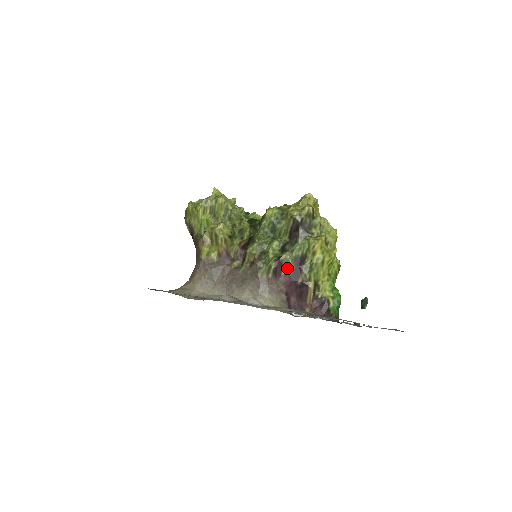
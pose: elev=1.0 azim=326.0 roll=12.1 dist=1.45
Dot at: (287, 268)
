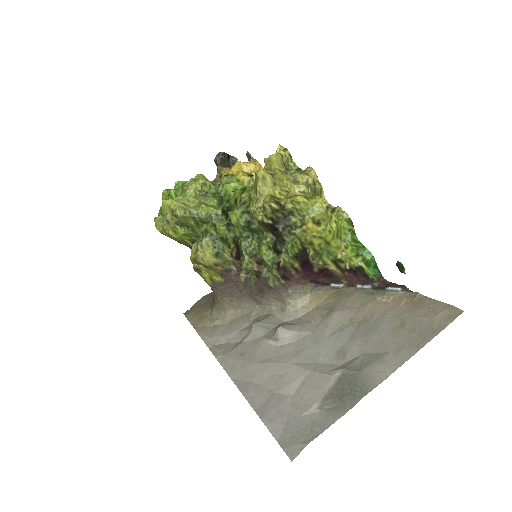
Dot at: (294, 267)
